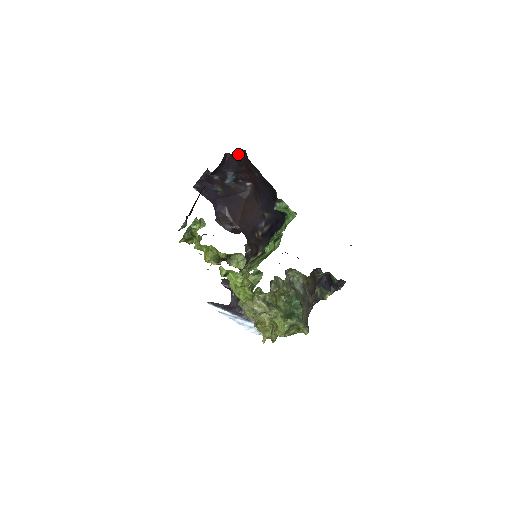
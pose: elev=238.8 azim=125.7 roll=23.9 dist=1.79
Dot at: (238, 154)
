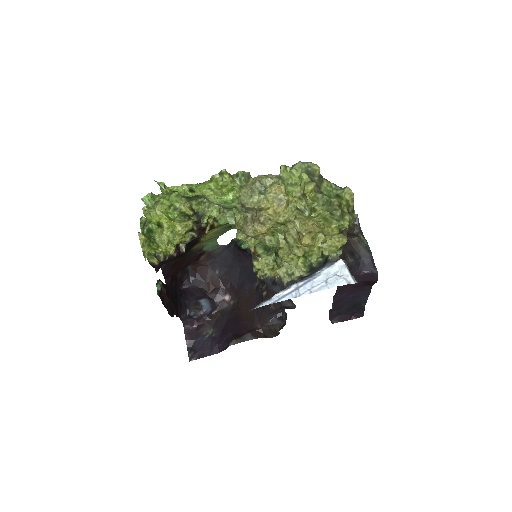
Dot at: (189, 277)
